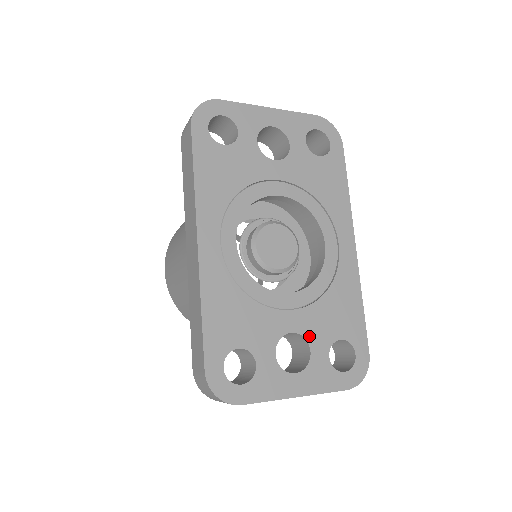
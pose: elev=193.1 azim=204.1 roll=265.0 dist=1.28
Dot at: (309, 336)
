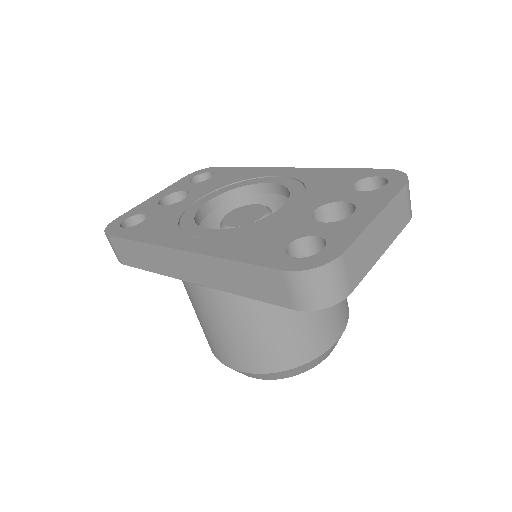
Dot at: (330, 201)
